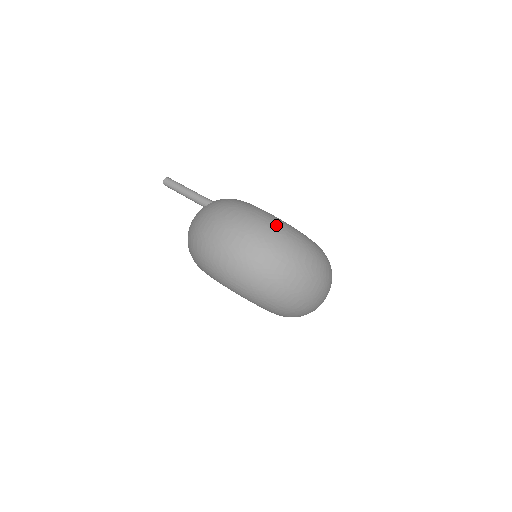
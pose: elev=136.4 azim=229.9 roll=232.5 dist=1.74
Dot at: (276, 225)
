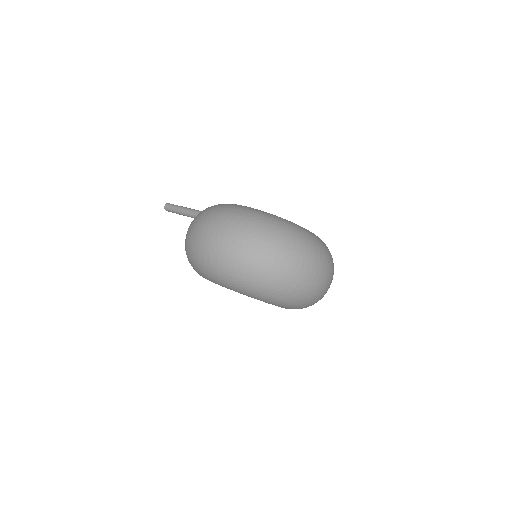
Dot at: (251, 214)
